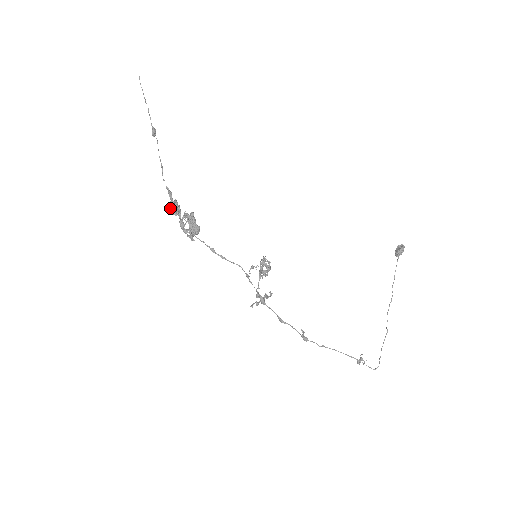
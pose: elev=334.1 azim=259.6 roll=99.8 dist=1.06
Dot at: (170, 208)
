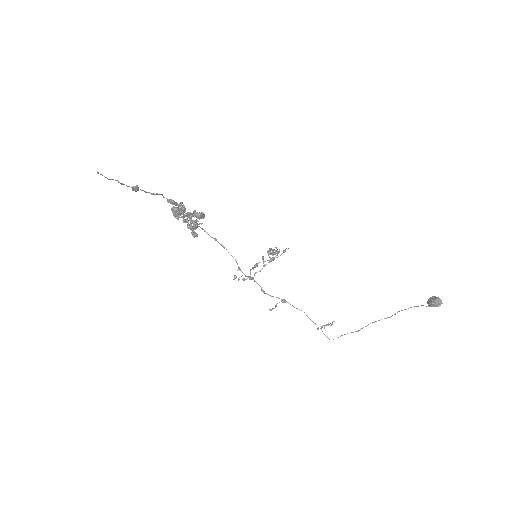
Dot at: (173, 212)
